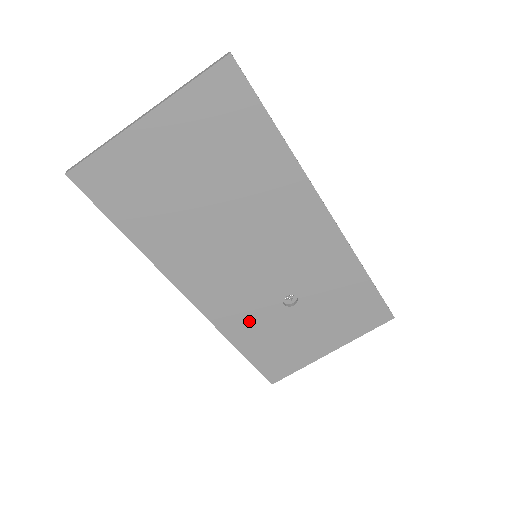
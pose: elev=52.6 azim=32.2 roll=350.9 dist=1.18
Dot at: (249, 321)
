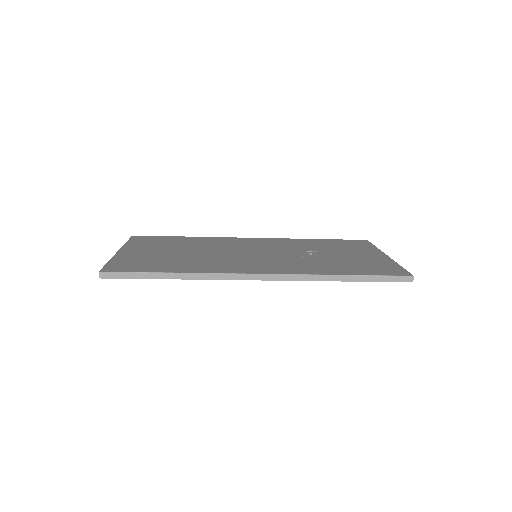
Dot at: occluded
